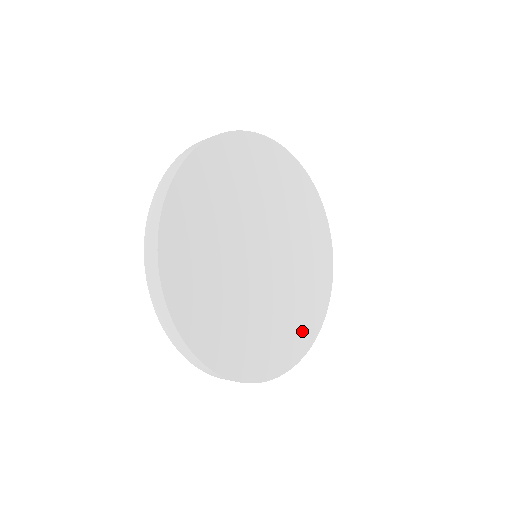
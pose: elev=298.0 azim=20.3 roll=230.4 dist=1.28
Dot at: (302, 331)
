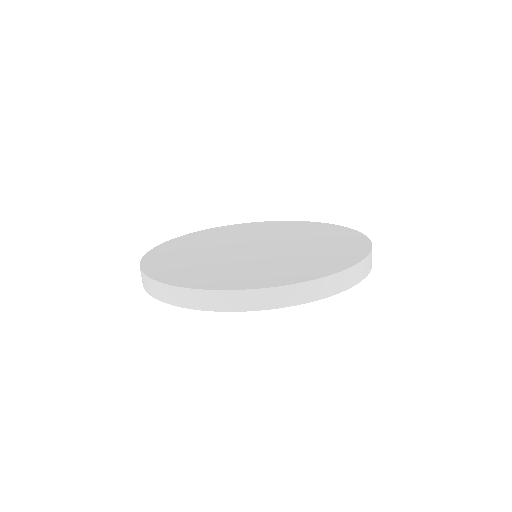
Dot at: (303, 272)
